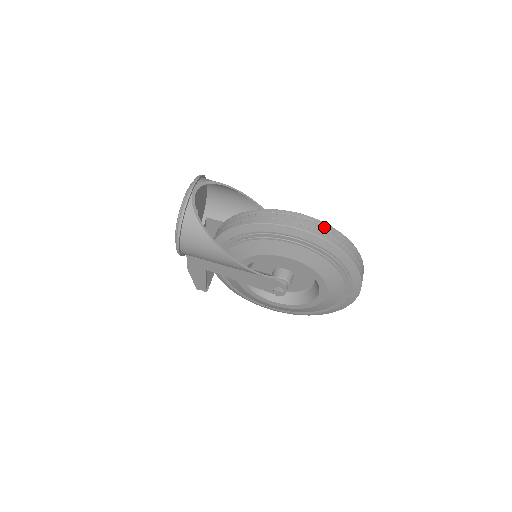
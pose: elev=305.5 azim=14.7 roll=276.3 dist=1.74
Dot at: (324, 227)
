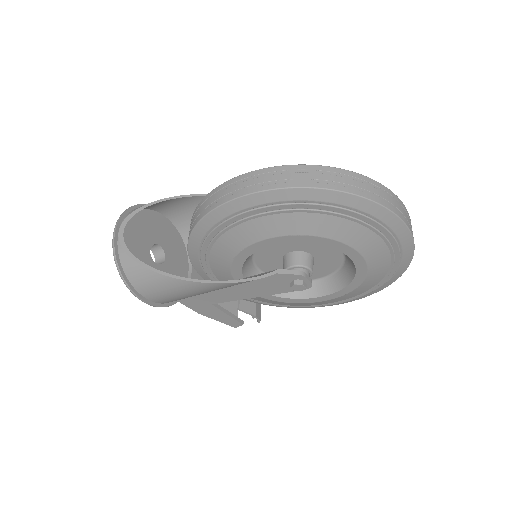
Dot at: (273, 173)
